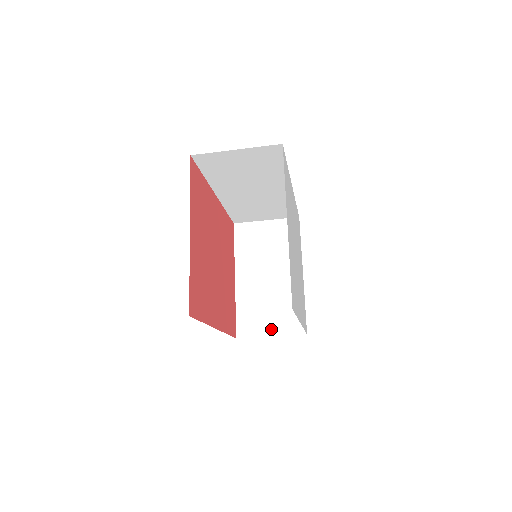
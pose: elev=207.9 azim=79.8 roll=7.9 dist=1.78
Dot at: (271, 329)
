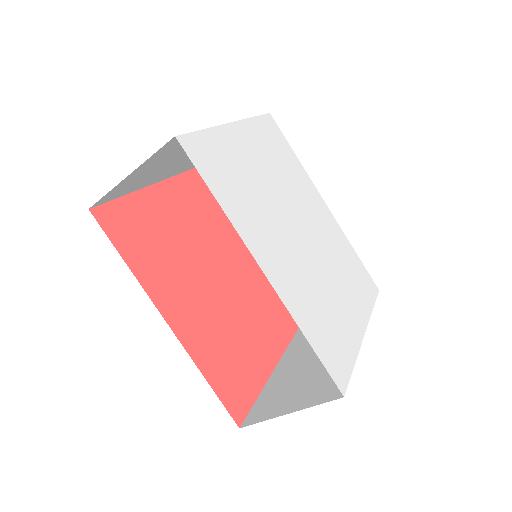
Dot at: (292, 405)
